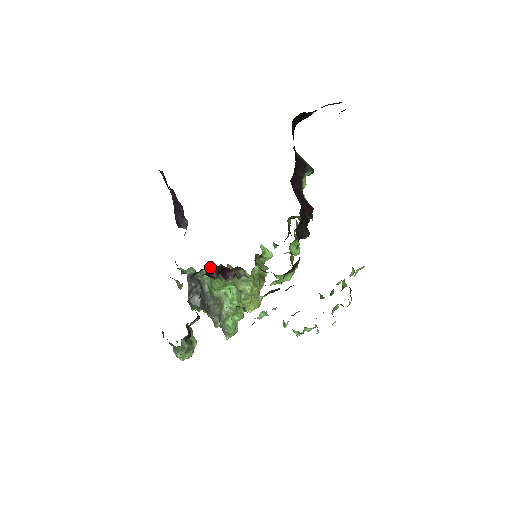
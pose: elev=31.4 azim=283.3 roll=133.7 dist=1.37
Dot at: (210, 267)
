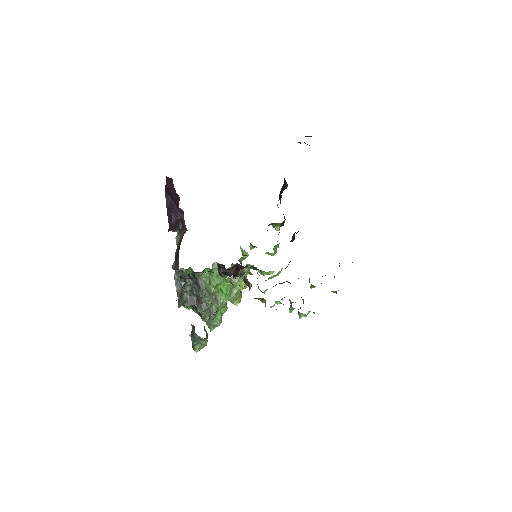
Dot at: (213, 266)
